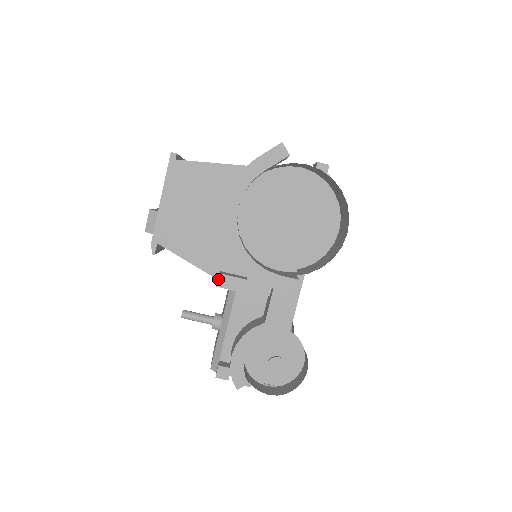
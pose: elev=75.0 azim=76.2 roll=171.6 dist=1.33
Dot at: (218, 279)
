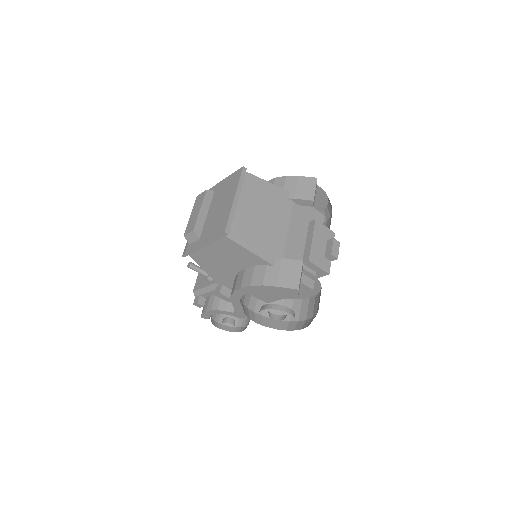
Dot at: (217, 294)
